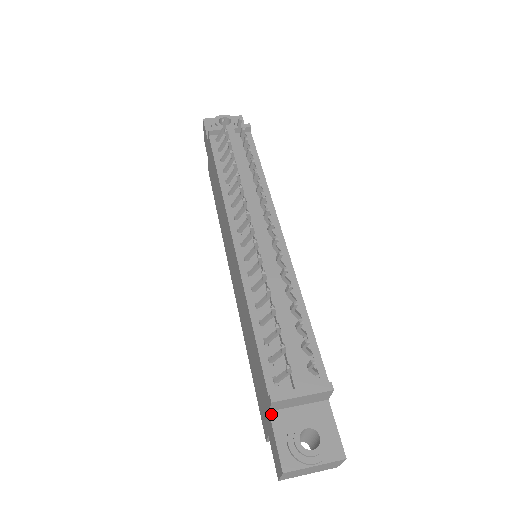
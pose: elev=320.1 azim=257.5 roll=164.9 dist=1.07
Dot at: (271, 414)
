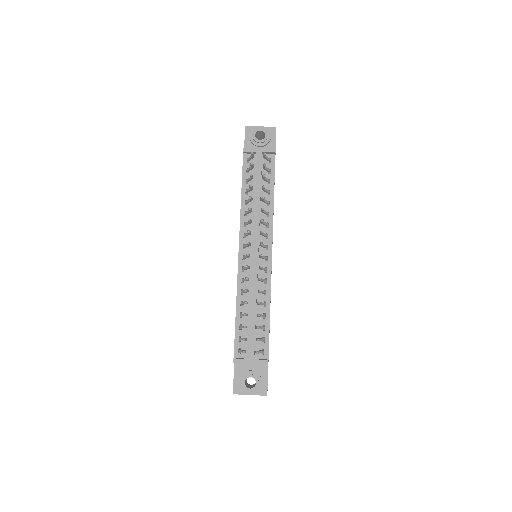
Dot at: (235, 364)
